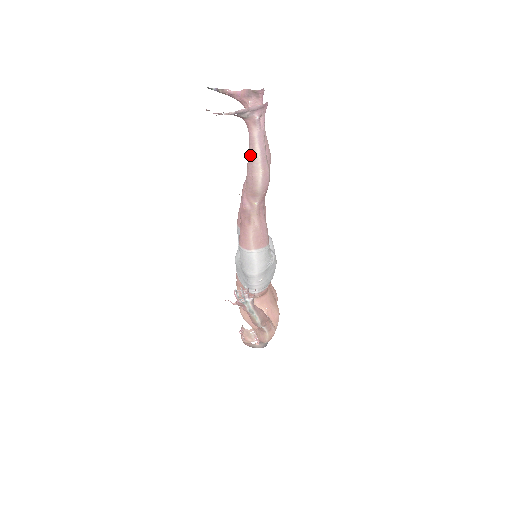
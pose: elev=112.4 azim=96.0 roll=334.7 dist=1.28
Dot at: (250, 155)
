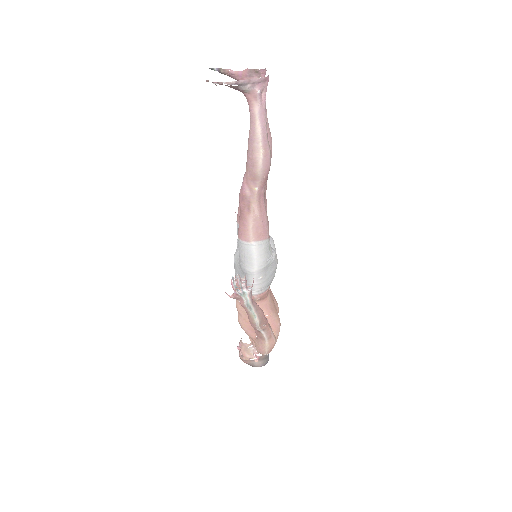
Dot at: (251, 134)
